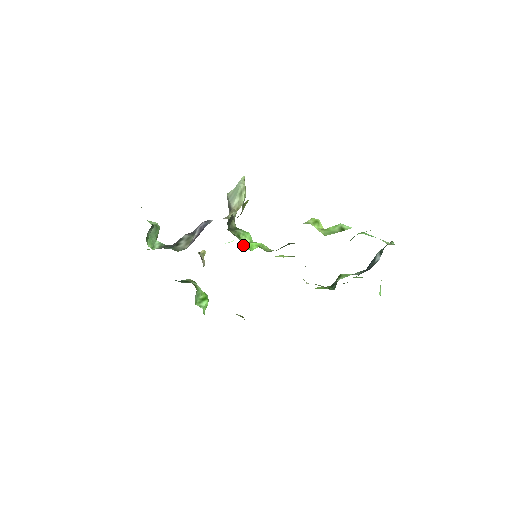
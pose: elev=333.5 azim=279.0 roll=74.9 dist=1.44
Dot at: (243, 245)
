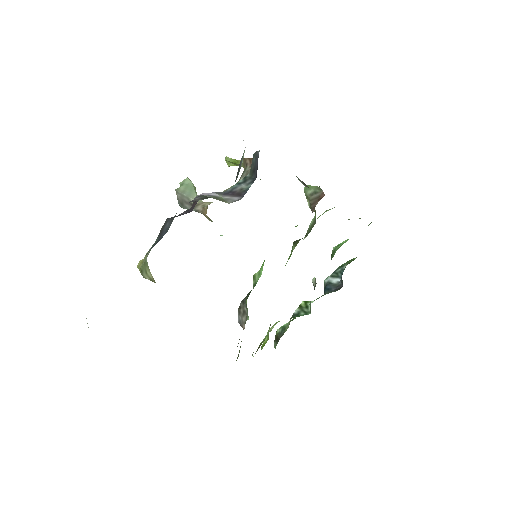
Dot at: occluded
